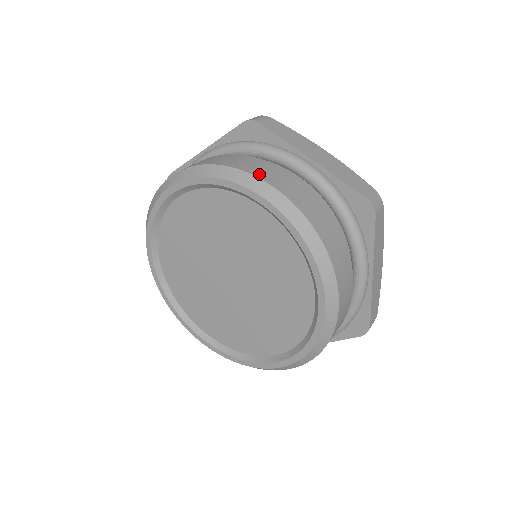
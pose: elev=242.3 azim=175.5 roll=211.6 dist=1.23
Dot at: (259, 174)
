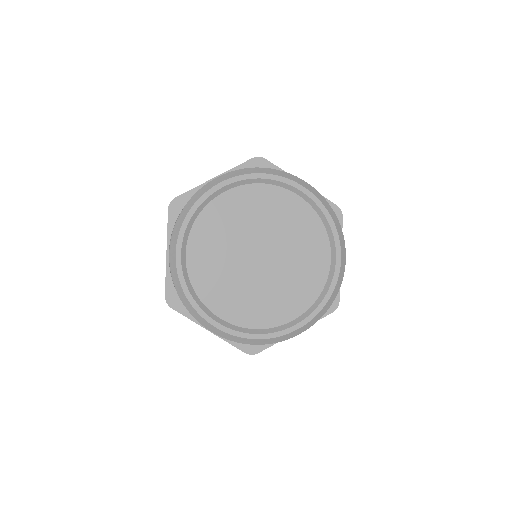
Dot at: (204, 186)
